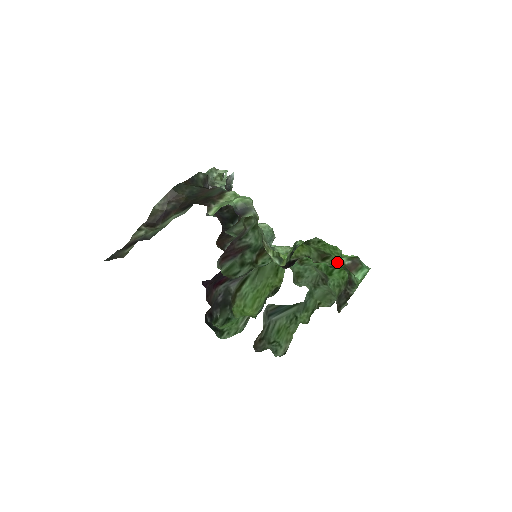
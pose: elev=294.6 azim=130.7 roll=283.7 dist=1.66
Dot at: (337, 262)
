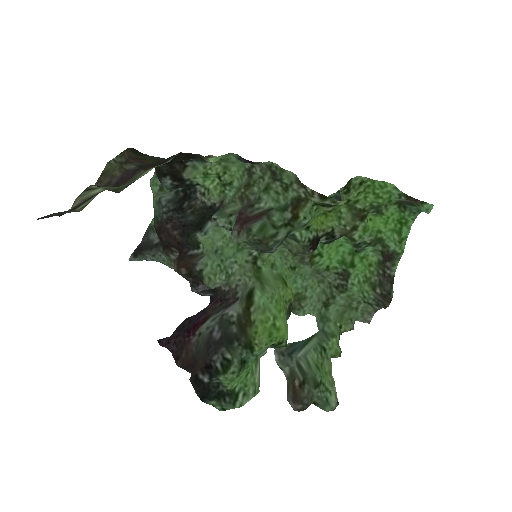
Dot at: (368, 231)
